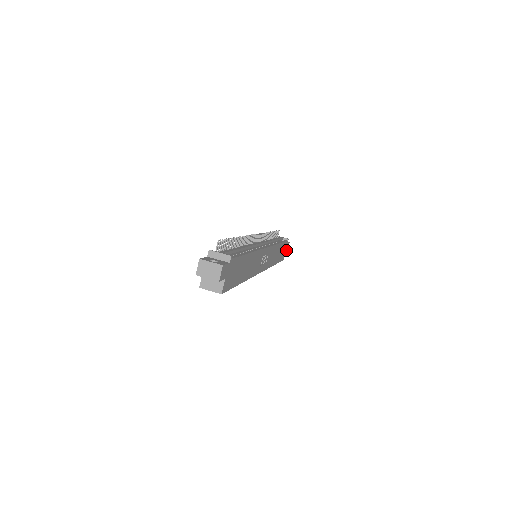
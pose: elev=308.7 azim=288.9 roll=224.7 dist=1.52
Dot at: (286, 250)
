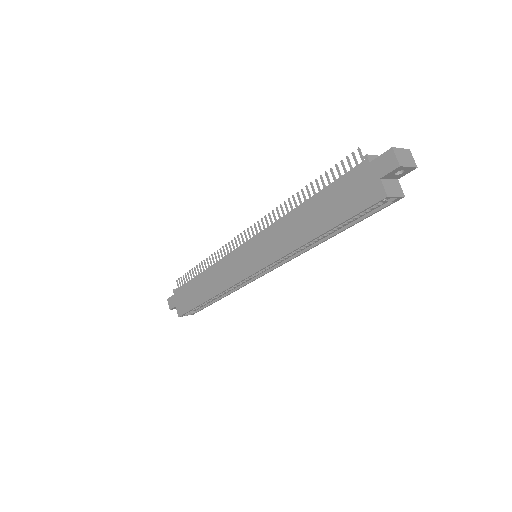
Dot at: occluded
